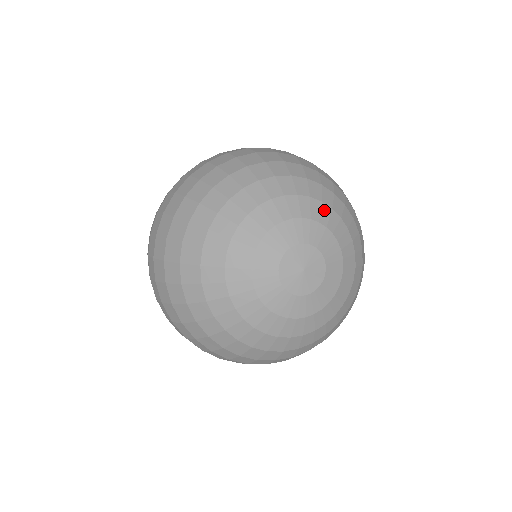
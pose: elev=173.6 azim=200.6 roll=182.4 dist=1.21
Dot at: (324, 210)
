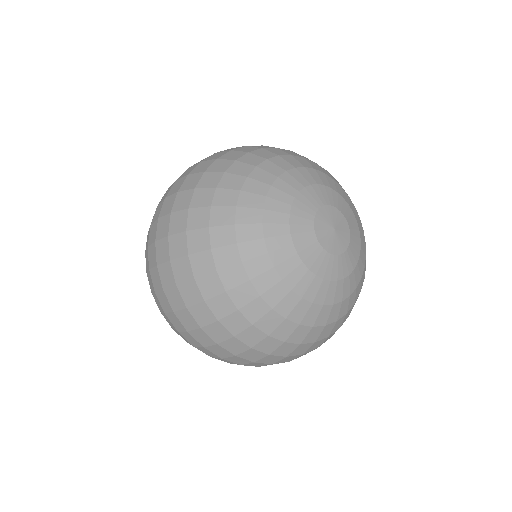
Dot at: (312, 173)
